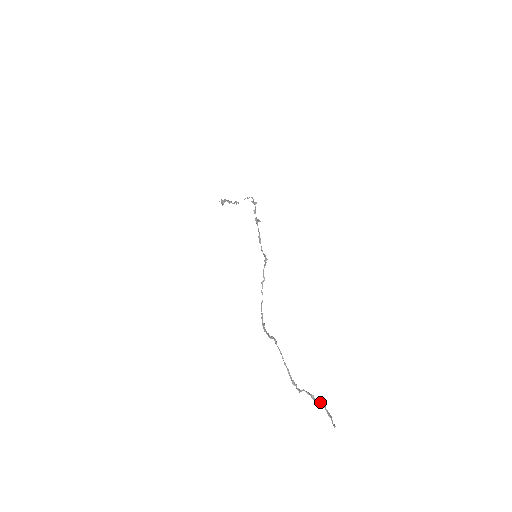
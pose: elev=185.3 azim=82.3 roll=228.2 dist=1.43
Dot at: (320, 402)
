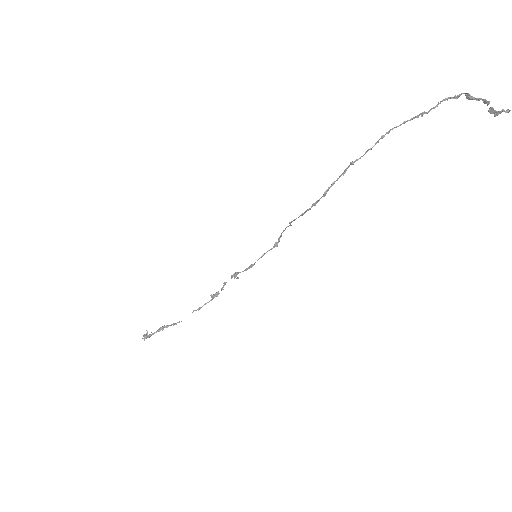
Dot at: (468, 96)
